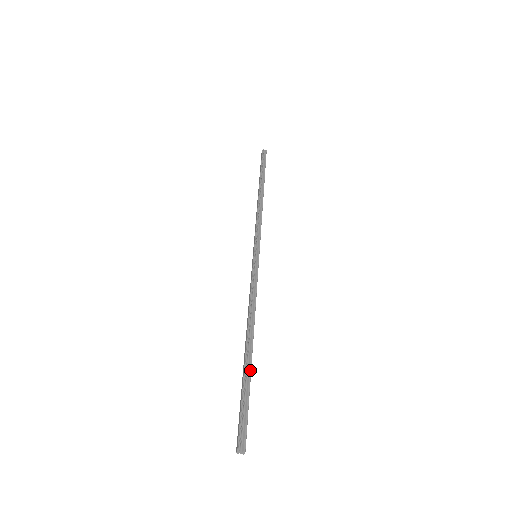
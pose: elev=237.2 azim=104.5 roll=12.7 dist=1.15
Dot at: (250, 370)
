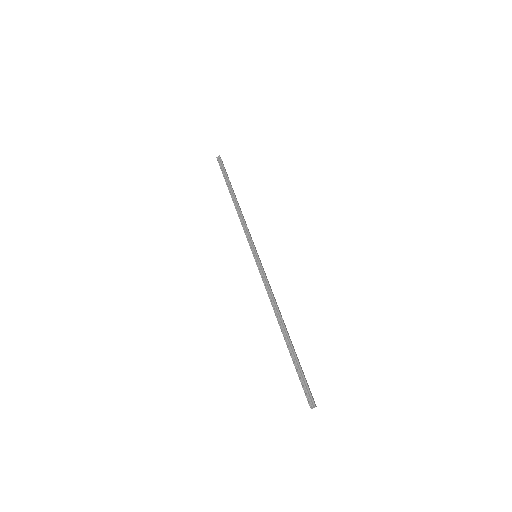
Dot at: (292, 348)
